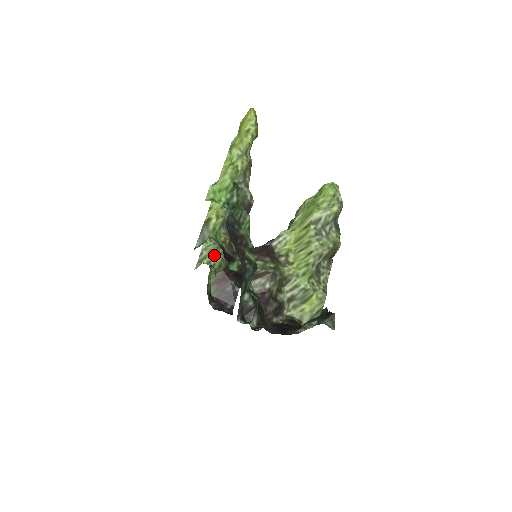
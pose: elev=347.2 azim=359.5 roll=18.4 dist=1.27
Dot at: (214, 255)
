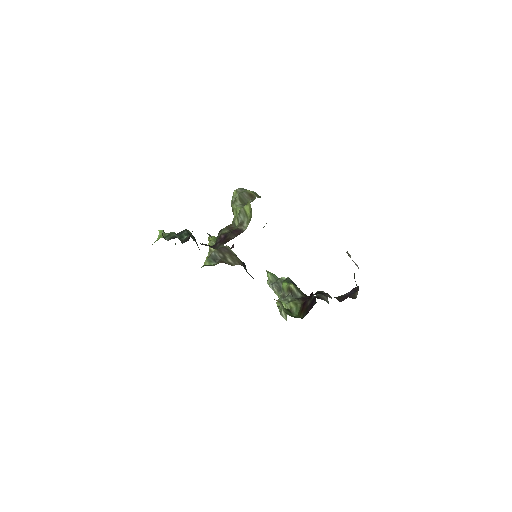
Dot at: (286, 305)
